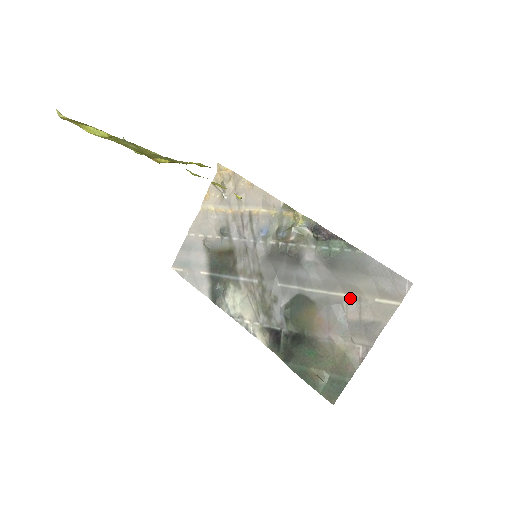
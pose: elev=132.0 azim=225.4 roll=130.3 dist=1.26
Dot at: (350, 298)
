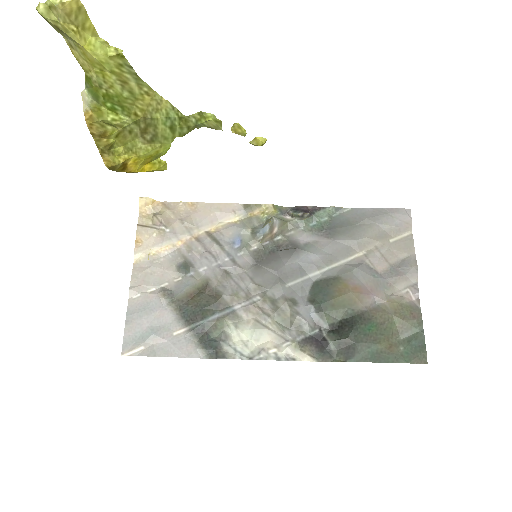
Dot at: (368, 253)
